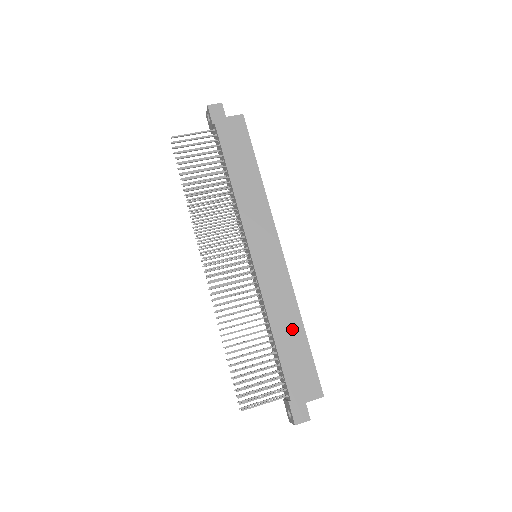
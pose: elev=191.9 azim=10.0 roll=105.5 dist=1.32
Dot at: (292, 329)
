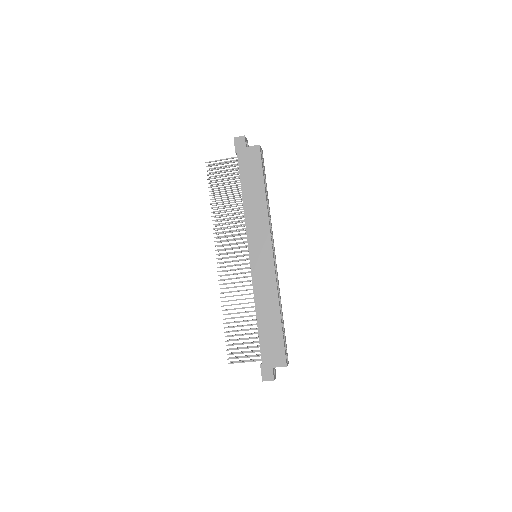
Dot at: (271, 314)
